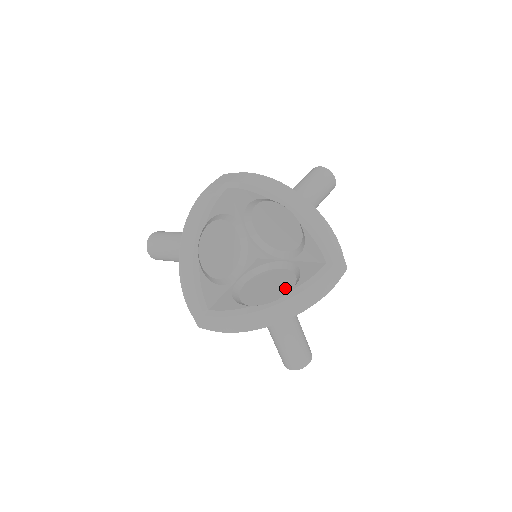
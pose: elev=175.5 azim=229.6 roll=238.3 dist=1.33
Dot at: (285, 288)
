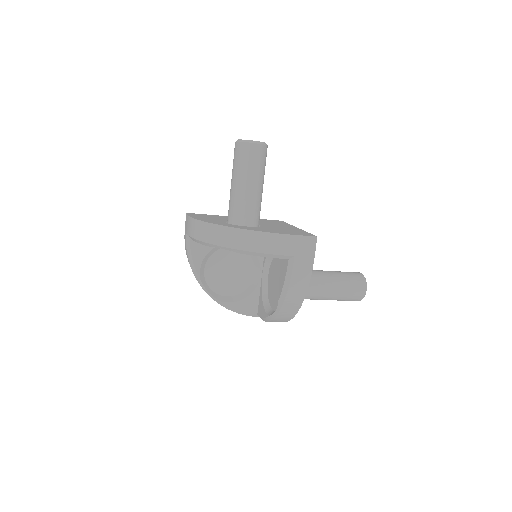
Dot at: occluded
